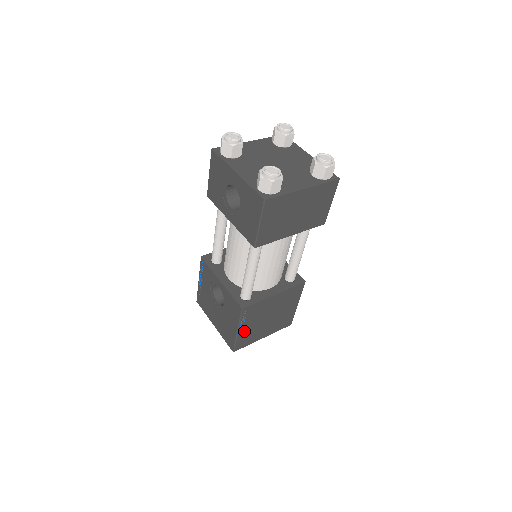
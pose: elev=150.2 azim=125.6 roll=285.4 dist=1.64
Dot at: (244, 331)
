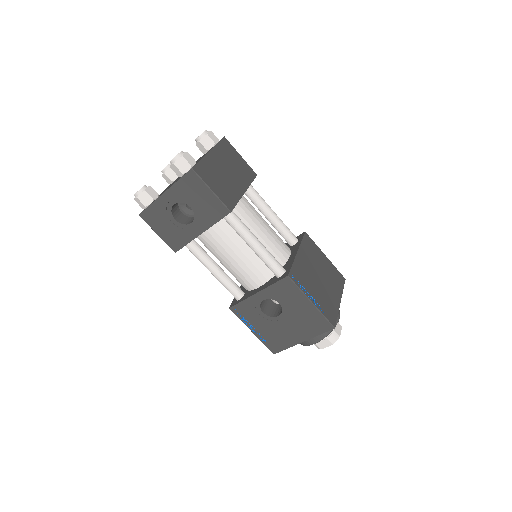
Dot at: (317, 300)
